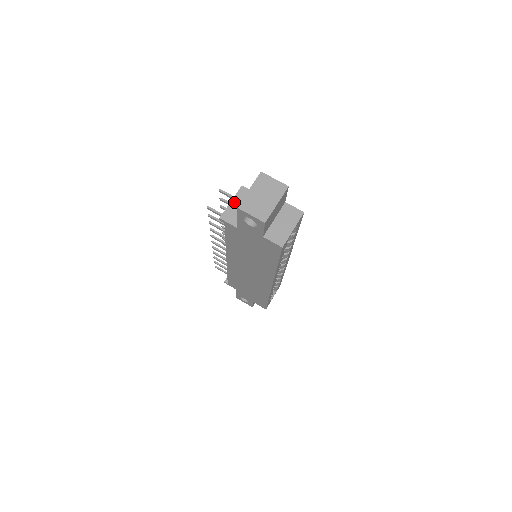
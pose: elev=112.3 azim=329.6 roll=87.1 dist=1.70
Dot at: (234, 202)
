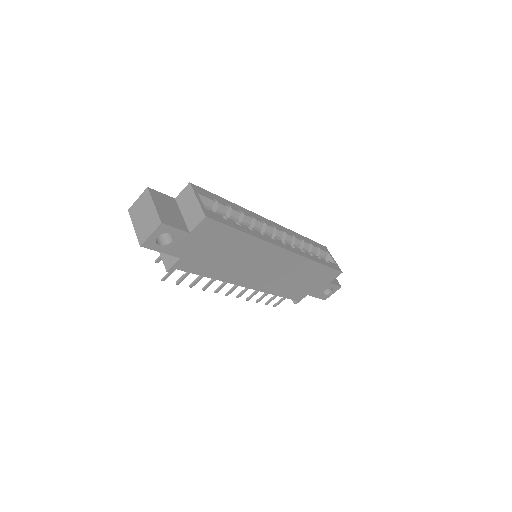
Dot at: occluded
